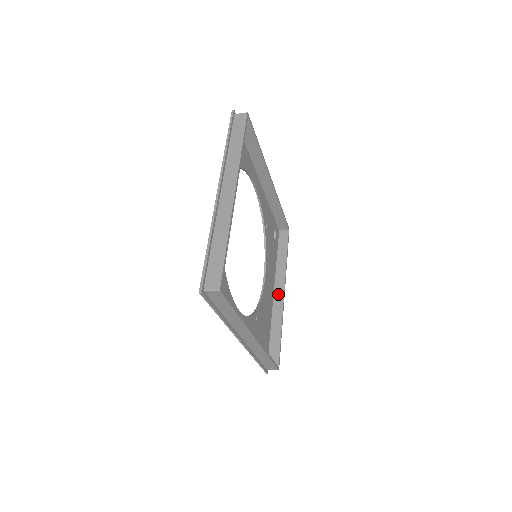
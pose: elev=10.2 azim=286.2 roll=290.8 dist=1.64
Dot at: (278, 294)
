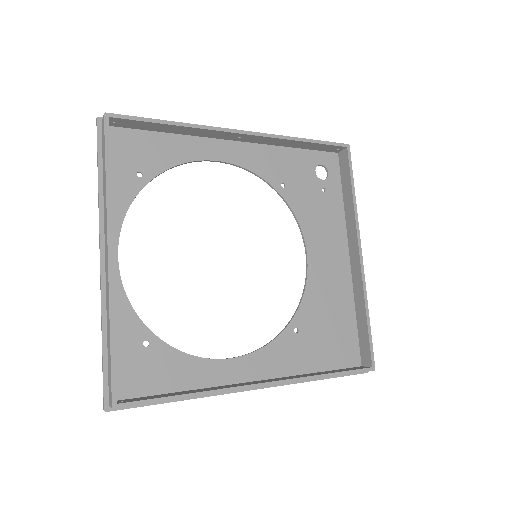
Dot at: (353, 257)
